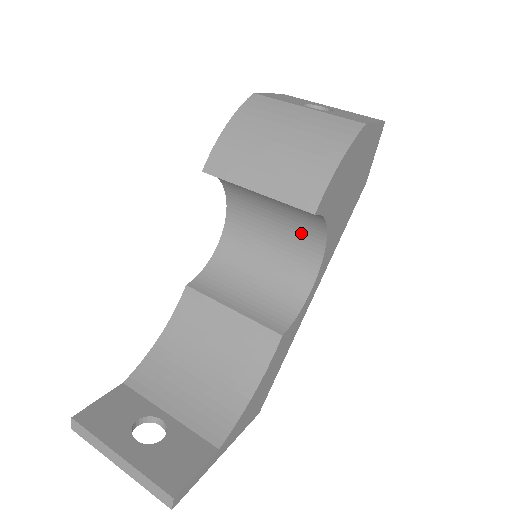
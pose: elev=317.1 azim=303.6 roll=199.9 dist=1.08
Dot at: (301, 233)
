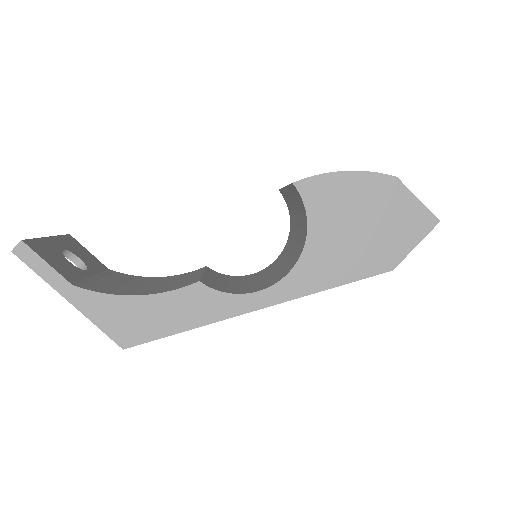
Dot at: (297, 252)
